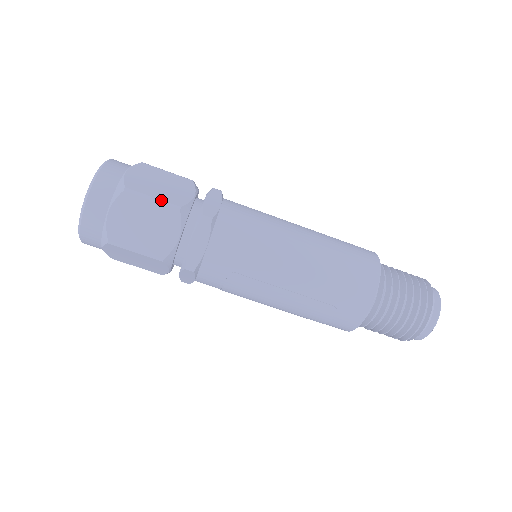
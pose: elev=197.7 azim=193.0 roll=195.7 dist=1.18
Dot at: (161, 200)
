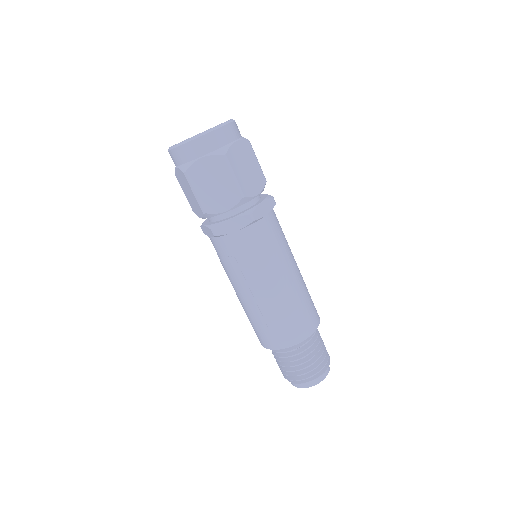
Dot at: (238, 182)
